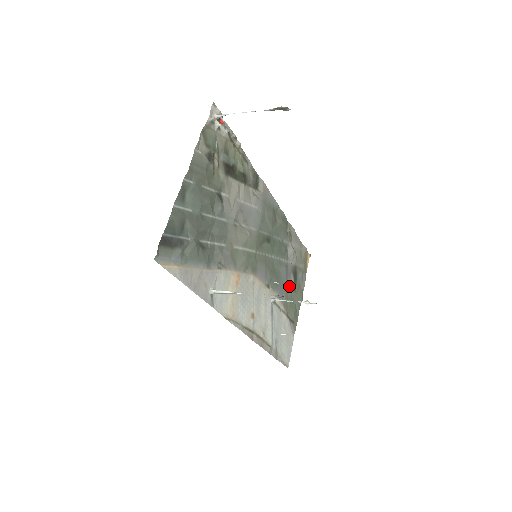
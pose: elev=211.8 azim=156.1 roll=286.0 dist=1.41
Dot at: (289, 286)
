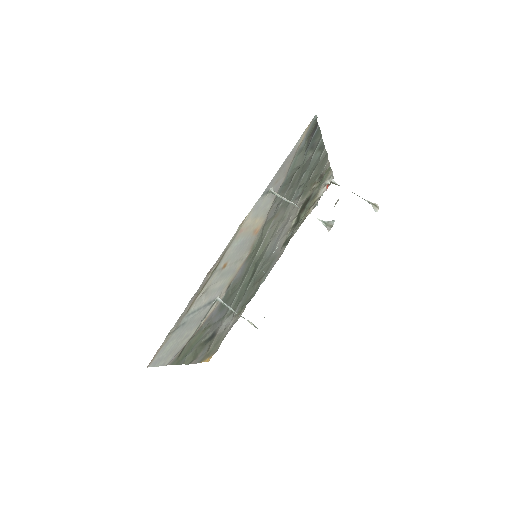
Dot at: (209, 330)
